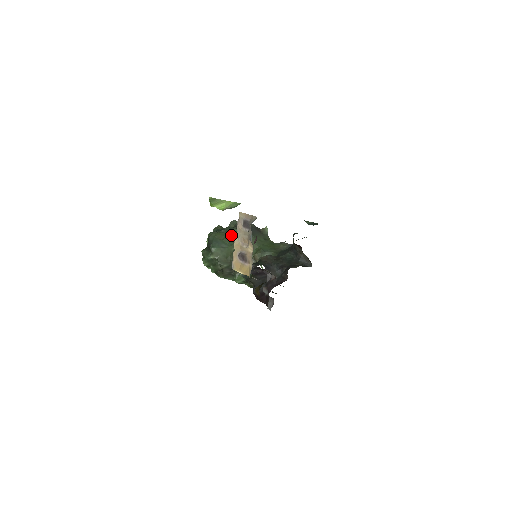
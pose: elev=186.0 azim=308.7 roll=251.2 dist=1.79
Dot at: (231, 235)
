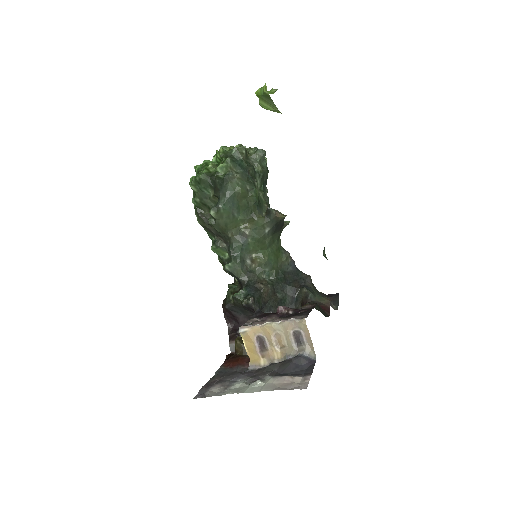
Dot at: (253, 205)
